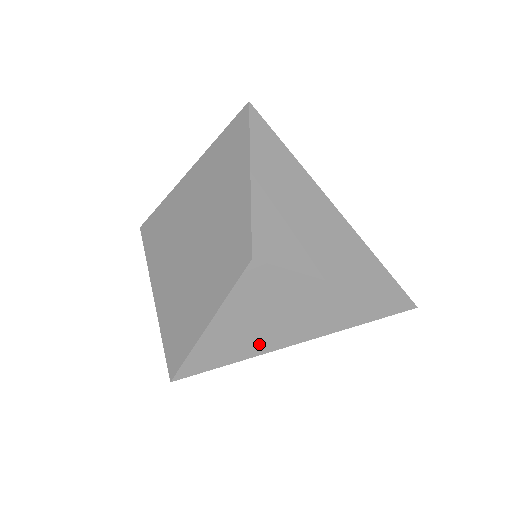
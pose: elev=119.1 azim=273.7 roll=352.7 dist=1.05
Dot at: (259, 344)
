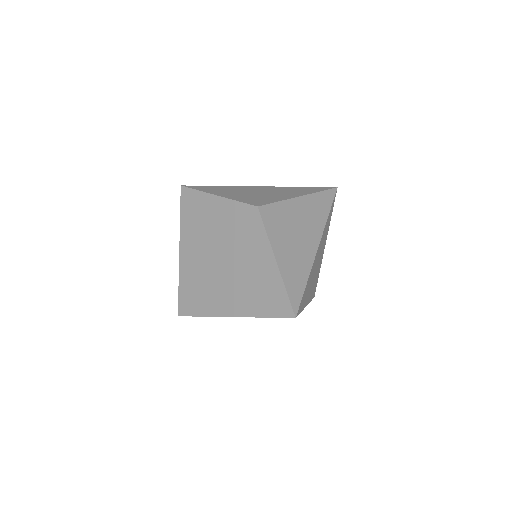
Dot at: occluded
